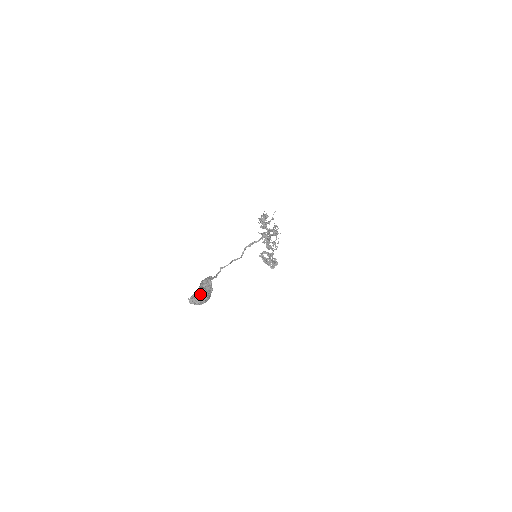
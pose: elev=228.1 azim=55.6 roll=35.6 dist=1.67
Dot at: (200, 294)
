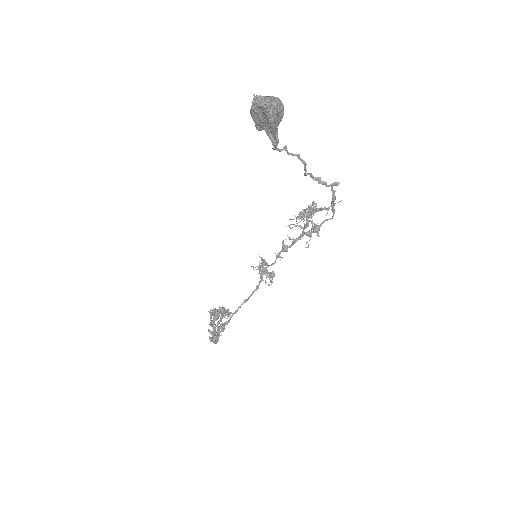
Dot at: (280, 100)
